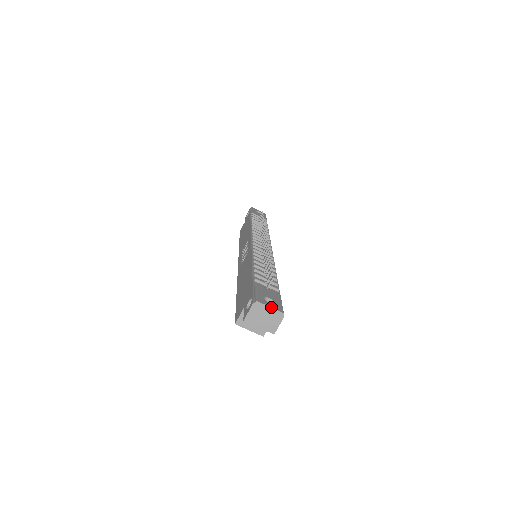
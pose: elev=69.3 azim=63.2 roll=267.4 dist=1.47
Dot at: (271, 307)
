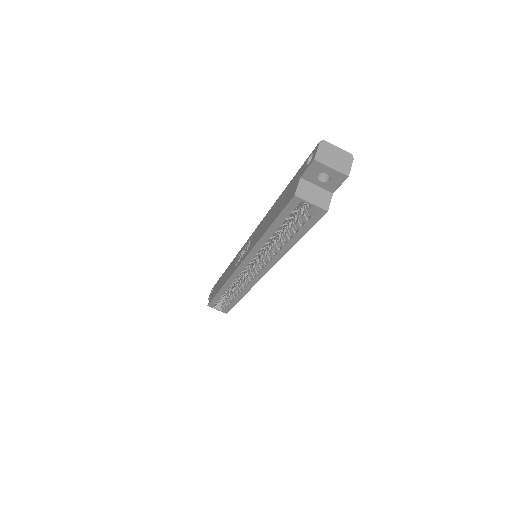
Dot at: (338, 147)
